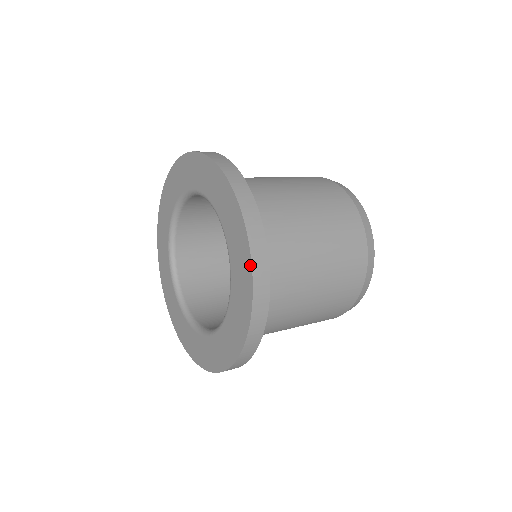
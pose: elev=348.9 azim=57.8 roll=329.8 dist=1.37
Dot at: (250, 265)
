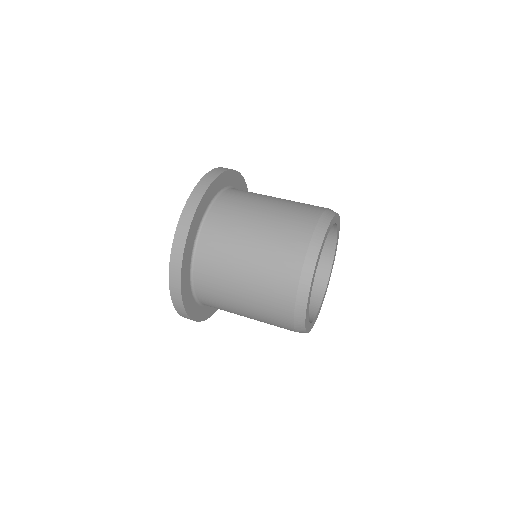
Dot at: (172, 247)
